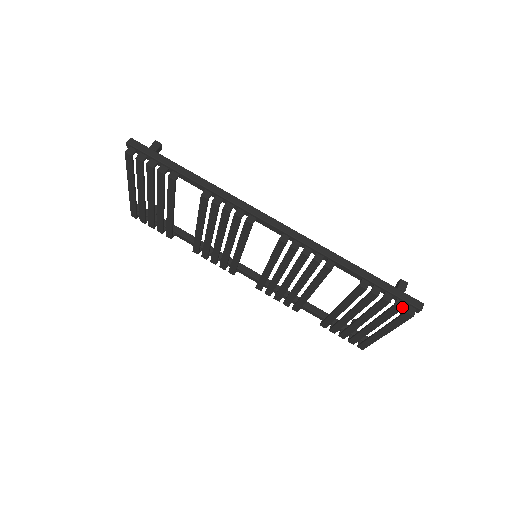
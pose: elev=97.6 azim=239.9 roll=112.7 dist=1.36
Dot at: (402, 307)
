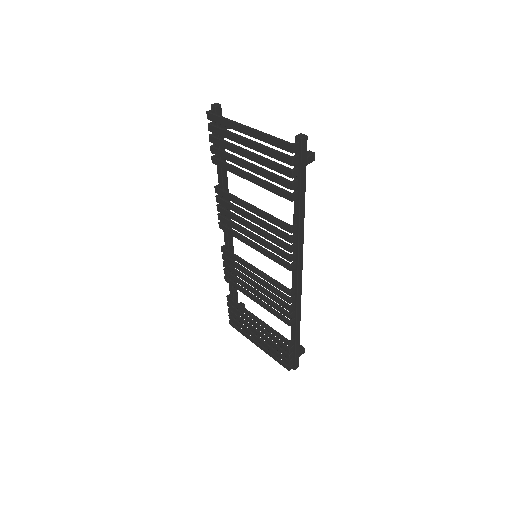
Dot at: (291, 364)
